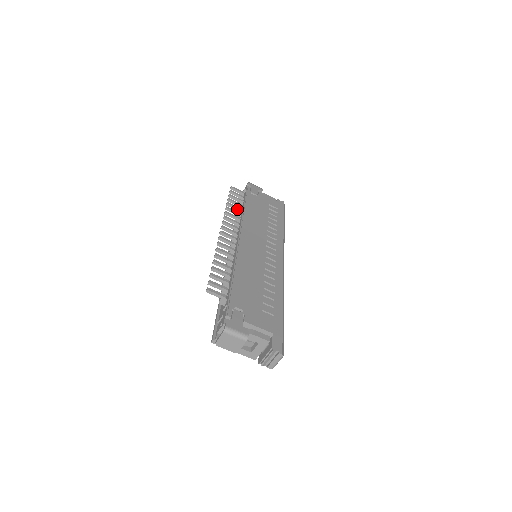
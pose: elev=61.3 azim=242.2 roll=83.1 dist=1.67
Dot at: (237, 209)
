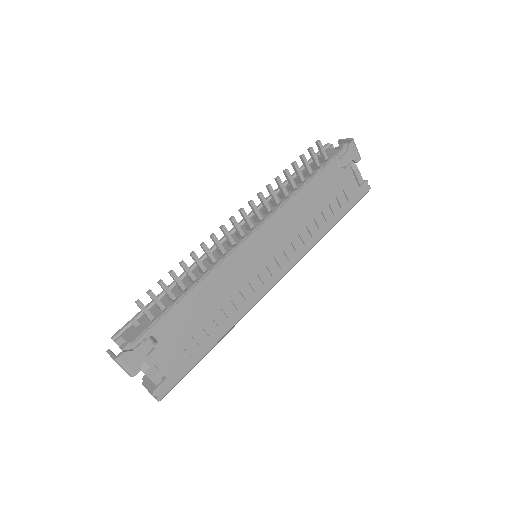
Dot at: (291, 184)
